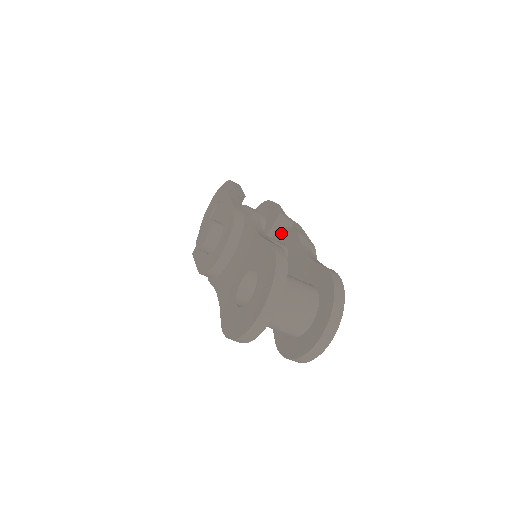
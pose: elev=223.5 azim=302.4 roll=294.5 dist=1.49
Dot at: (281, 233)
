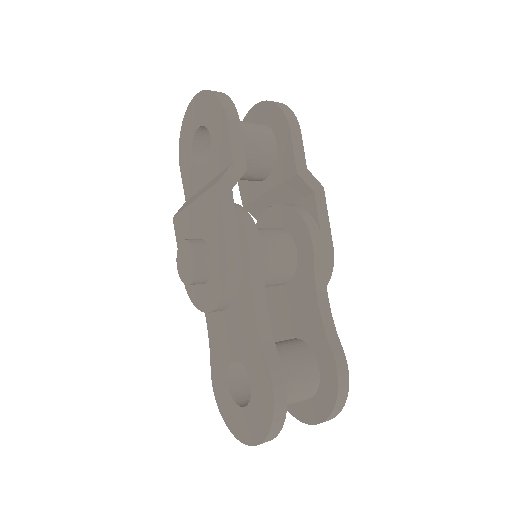
Dot at: (293, 217)
